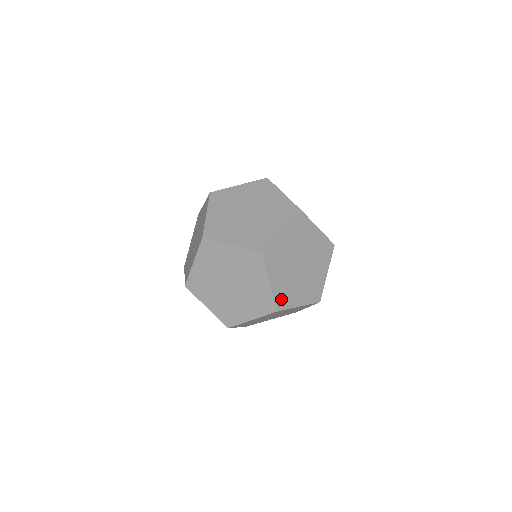
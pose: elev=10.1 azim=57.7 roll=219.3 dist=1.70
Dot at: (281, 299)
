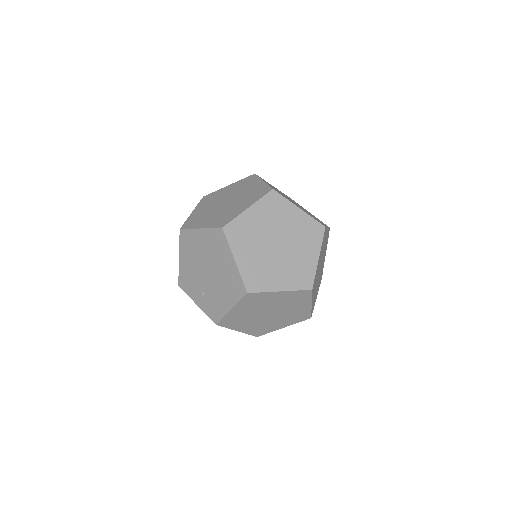
Dot at: occluded
